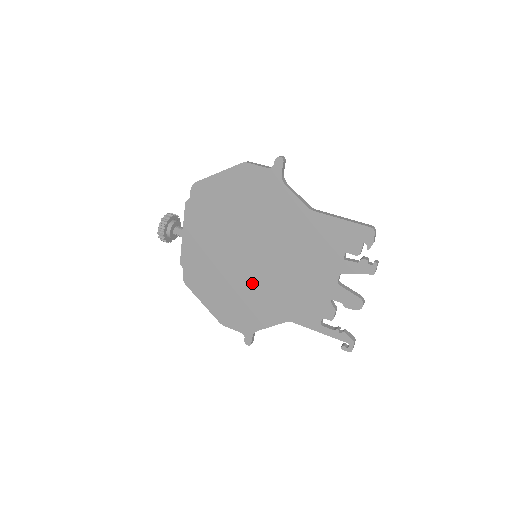
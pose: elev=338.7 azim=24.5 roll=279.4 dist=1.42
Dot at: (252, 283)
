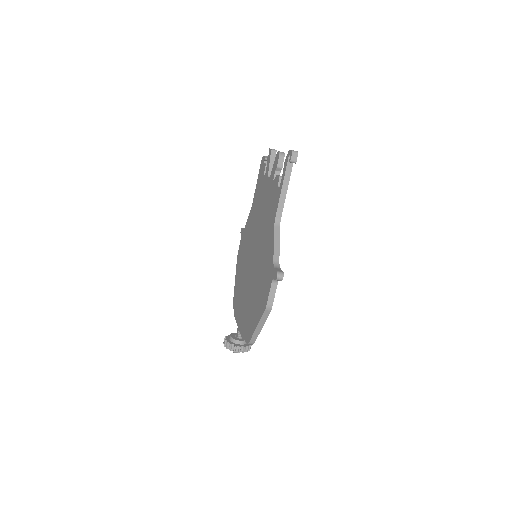
Dot at: (259, 261)
